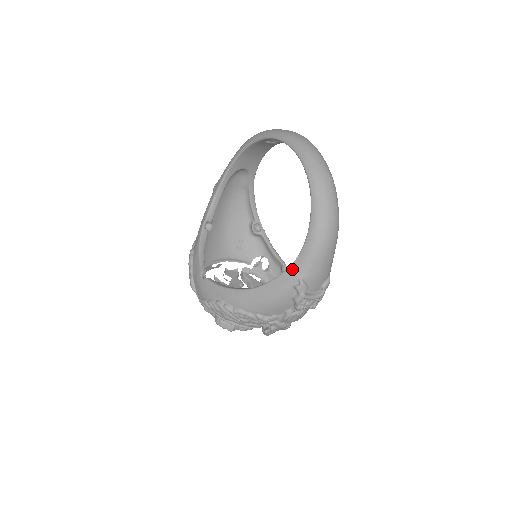
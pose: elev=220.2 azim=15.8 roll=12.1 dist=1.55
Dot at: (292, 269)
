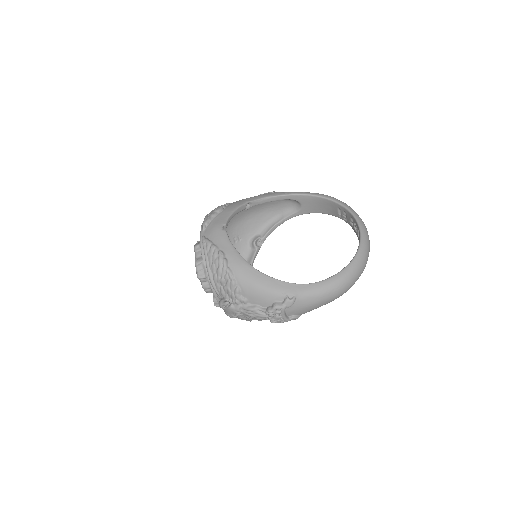
Dot at: (297, 286)
